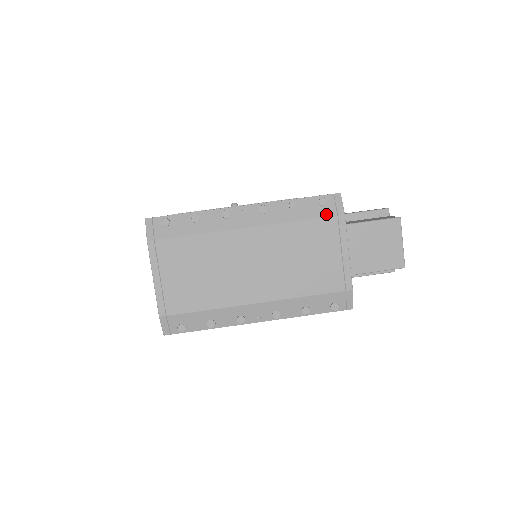
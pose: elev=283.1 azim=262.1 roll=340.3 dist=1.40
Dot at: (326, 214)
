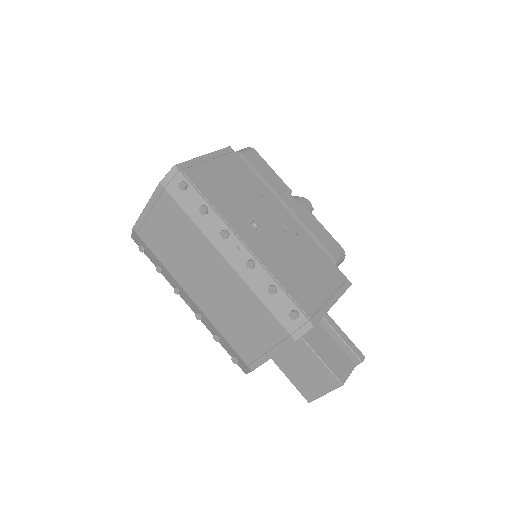
Dot at: (285, 324)
